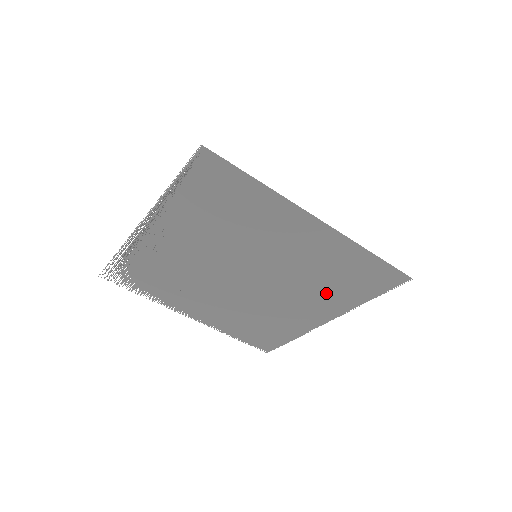
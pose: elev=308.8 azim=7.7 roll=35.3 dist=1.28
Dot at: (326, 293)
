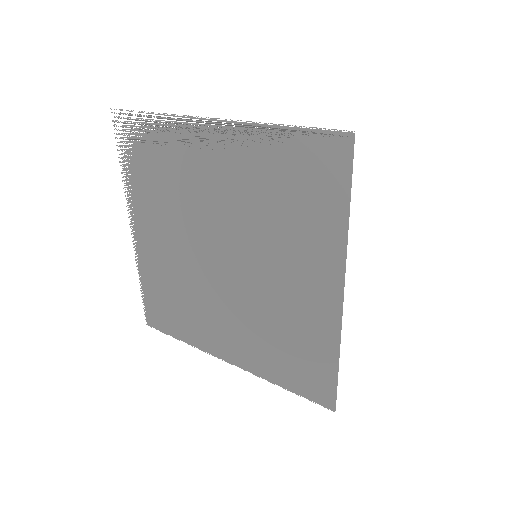
Dot at: (261, 344)
